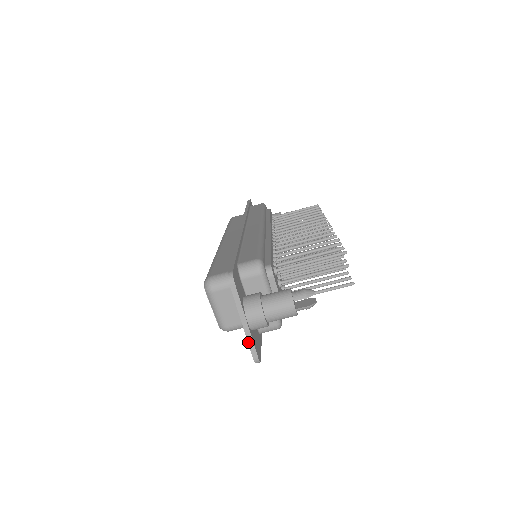
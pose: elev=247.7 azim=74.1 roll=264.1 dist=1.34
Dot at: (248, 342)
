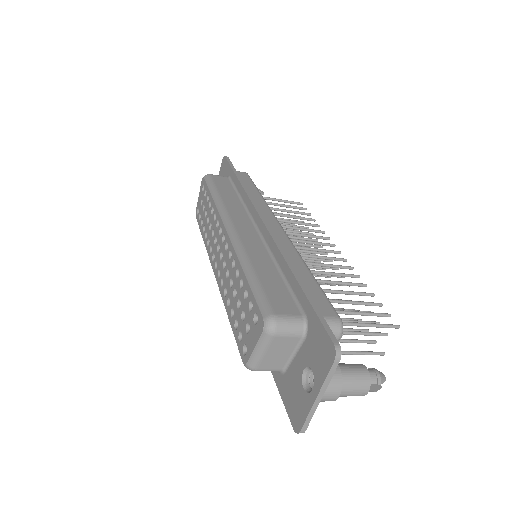
Dot at: (308, 416)
